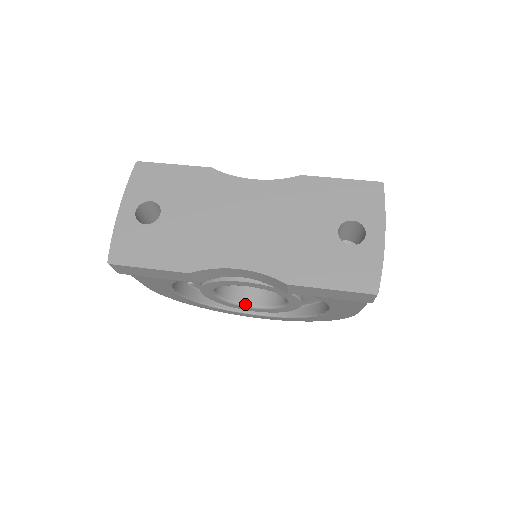
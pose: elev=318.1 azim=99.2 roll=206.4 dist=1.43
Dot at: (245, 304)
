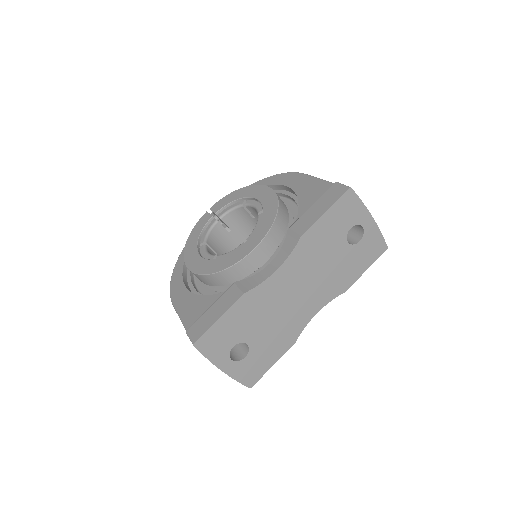
Dot at: occluded
